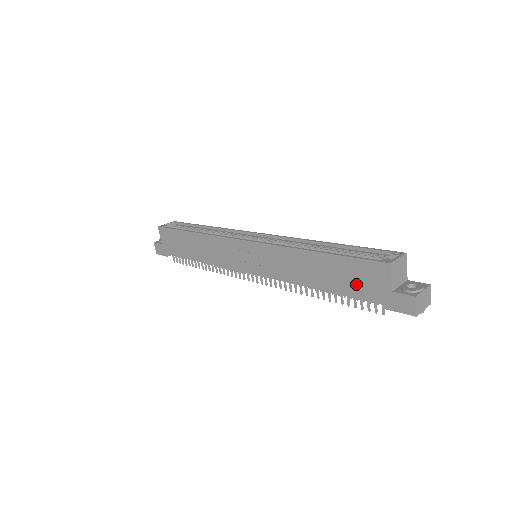
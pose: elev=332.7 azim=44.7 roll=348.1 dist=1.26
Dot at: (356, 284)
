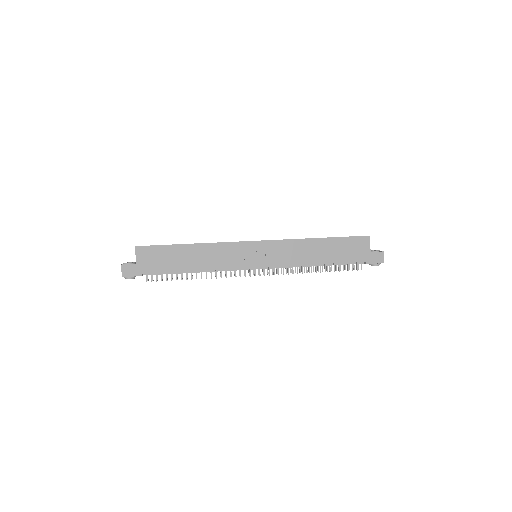
Dot at: (349, 253)
